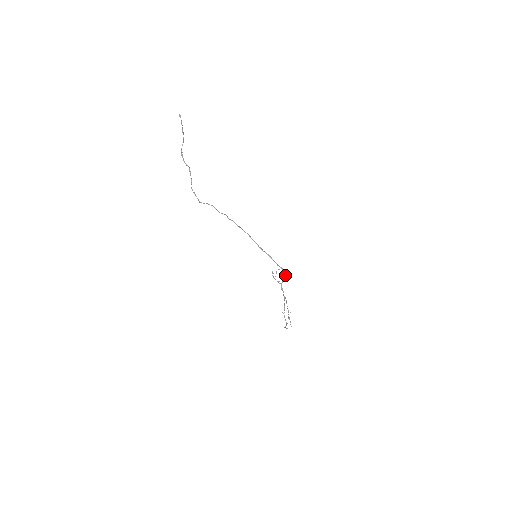
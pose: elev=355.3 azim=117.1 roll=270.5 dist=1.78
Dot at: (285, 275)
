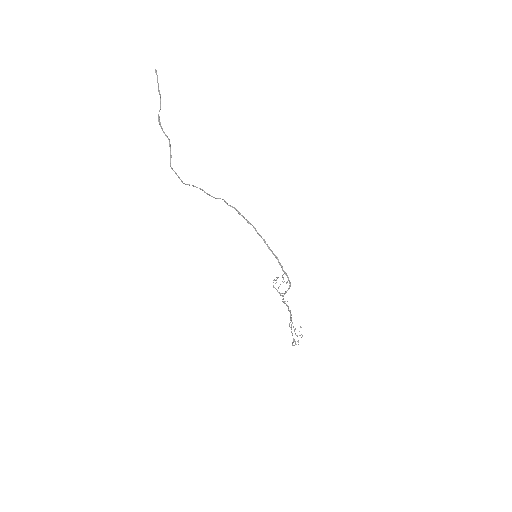
Dot at: (290, 286)
